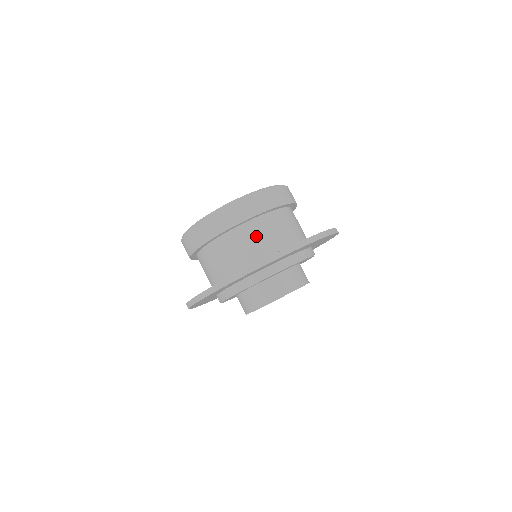
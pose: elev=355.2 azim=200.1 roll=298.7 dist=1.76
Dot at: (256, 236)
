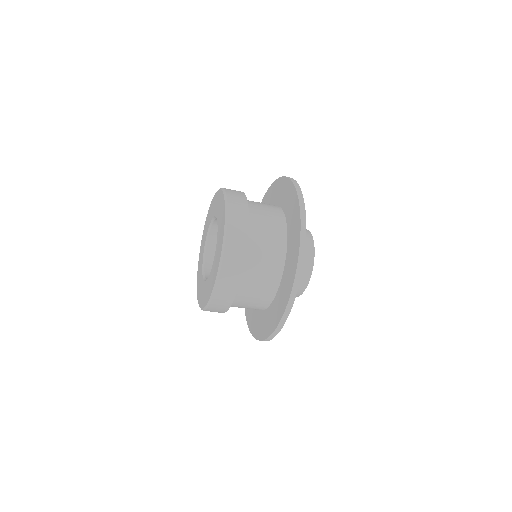
Dot at: (263, 228)
